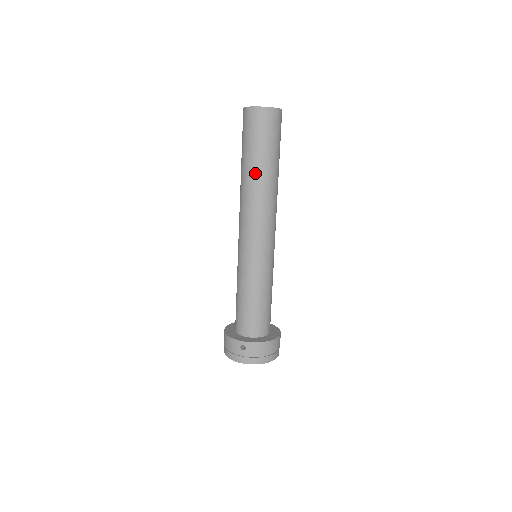
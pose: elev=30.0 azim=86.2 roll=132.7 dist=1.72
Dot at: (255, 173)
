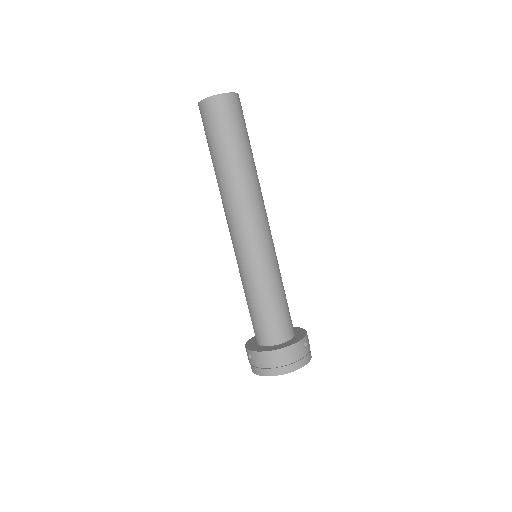
Dot at: (216, 170)
